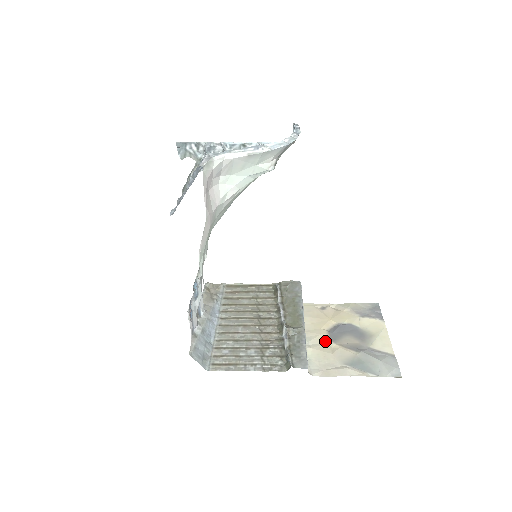
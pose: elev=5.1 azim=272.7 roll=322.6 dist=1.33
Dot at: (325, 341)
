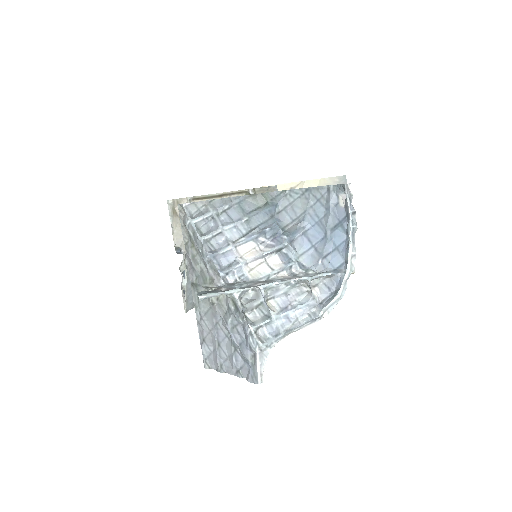
Dot at: occluded
